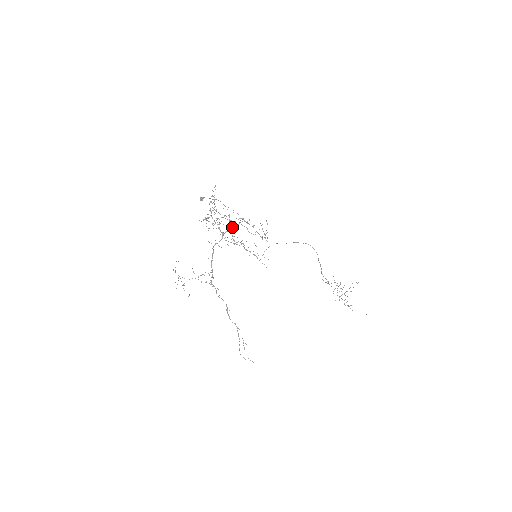
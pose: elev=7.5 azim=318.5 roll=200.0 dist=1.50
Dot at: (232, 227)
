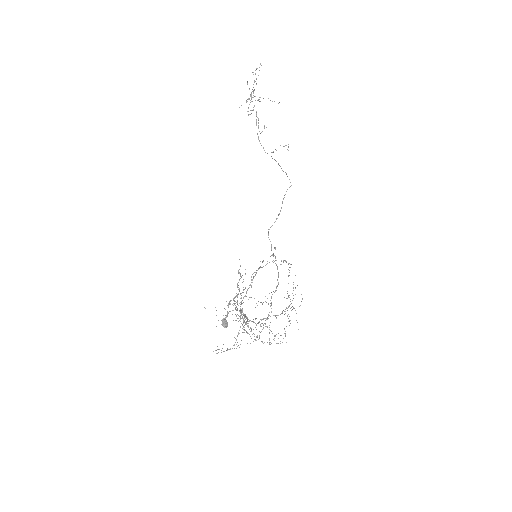
Dot at: occluded
